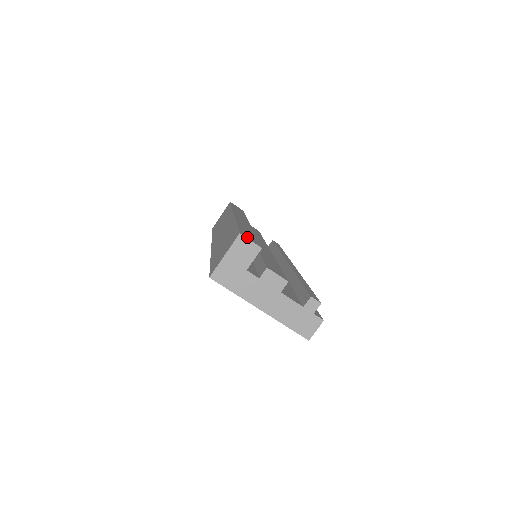
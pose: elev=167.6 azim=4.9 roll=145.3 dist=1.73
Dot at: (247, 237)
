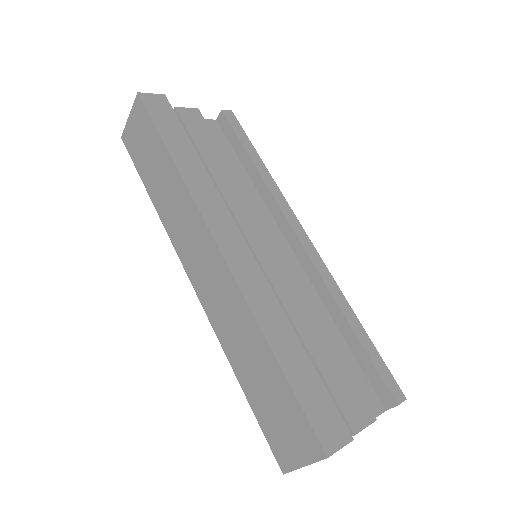
Dot at: (331, 440)
